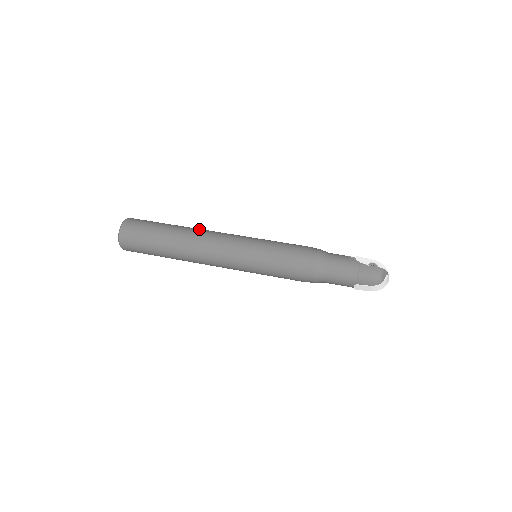
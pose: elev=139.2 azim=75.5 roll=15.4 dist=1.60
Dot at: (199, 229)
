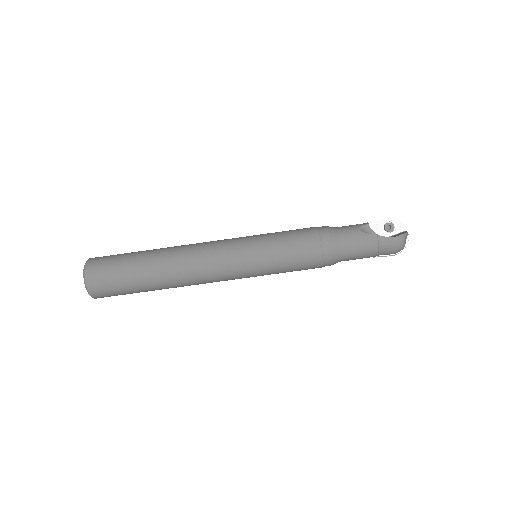
Dot at: (179, 252)
